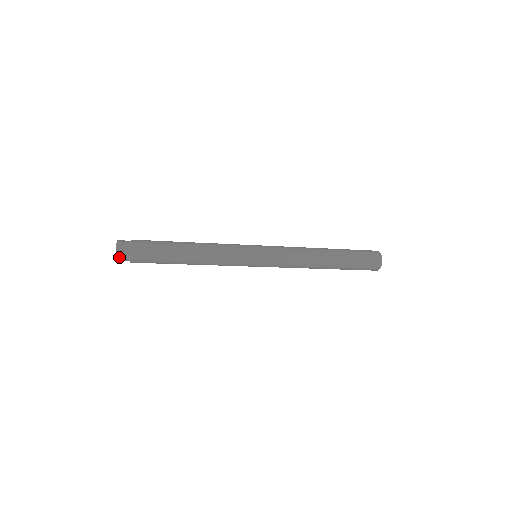
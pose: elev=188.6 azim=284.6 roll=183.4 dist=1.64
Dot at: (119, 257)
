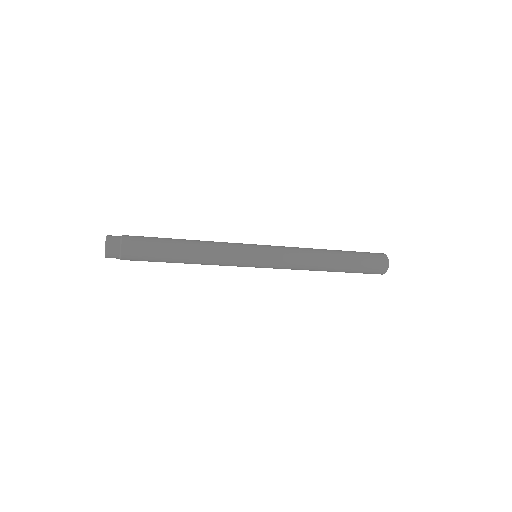
Dot at: (108, 250)
